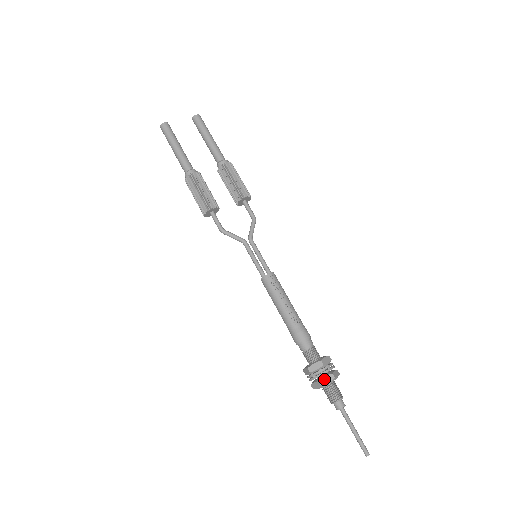
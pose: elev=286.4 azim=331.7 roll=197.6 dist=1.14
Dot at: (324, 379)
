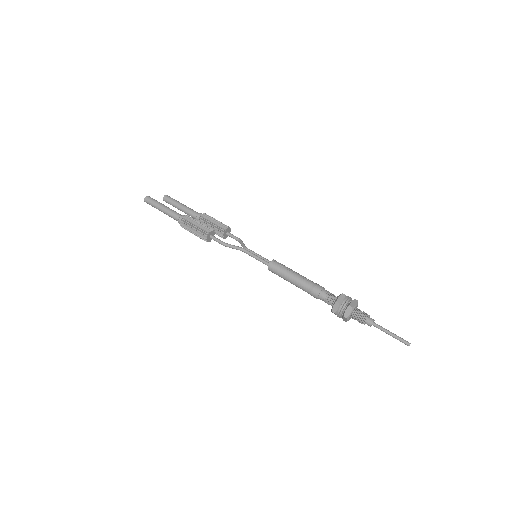
Dot at: (352, 303)
